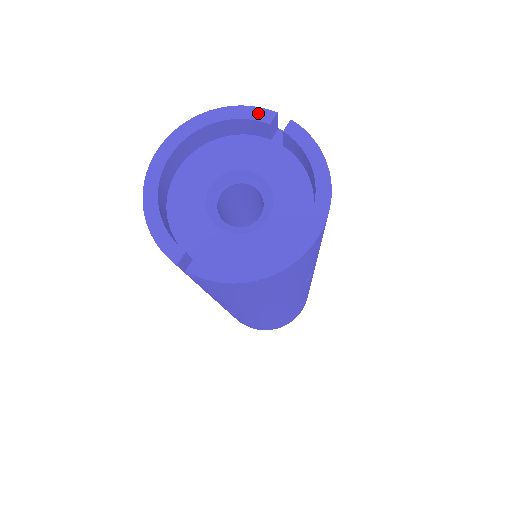
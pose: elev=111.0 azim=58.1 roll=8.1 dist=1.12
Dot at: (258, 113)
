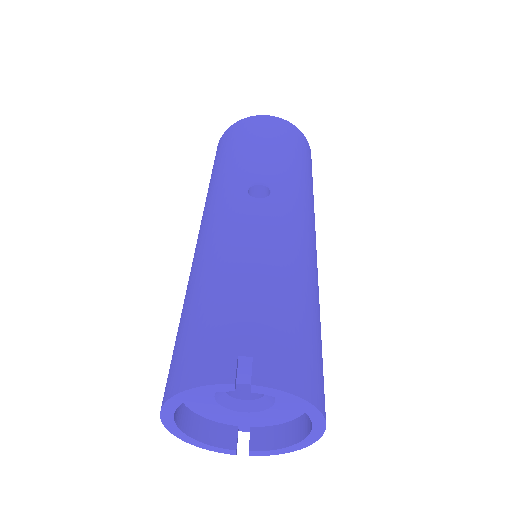
Dot at: (218, 388)
